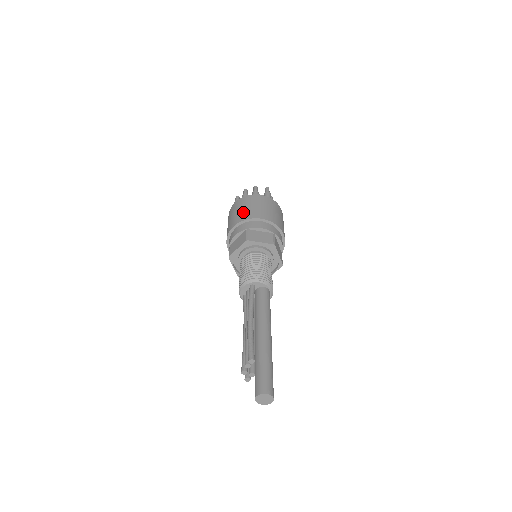
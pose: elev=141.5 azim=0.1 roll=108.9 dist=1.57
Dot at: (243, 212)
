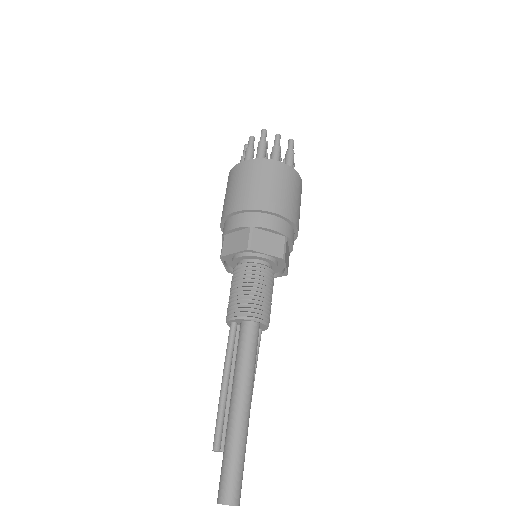
Dot at: (223, 205)
